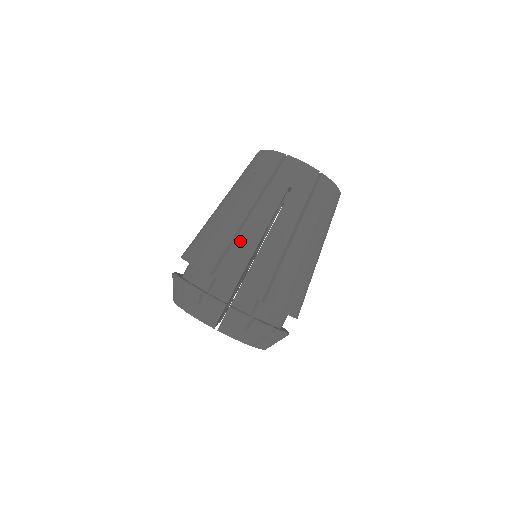
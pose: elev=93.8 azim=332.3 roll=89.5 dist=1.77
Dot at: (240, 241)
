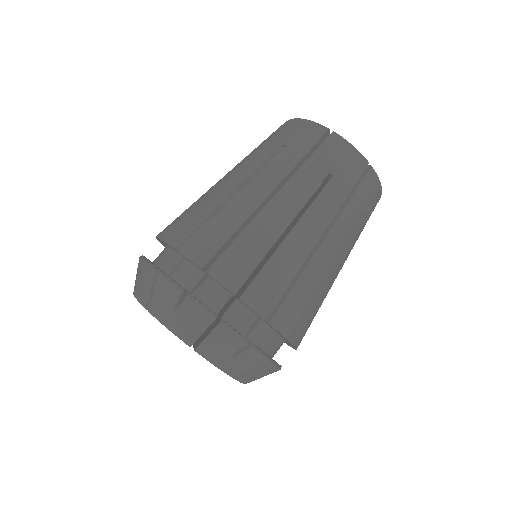
Dot at: (252, 231)
